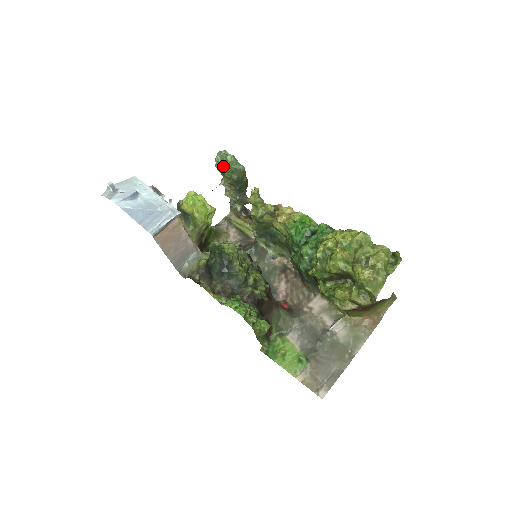
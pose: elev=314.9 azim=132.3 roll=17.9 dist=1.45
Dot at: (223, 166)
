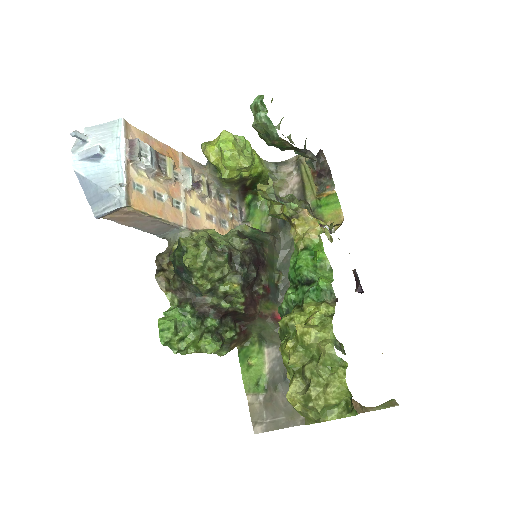
Dot at: occluded
